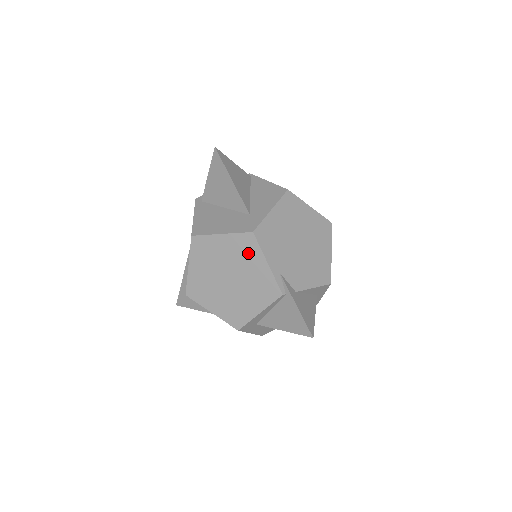
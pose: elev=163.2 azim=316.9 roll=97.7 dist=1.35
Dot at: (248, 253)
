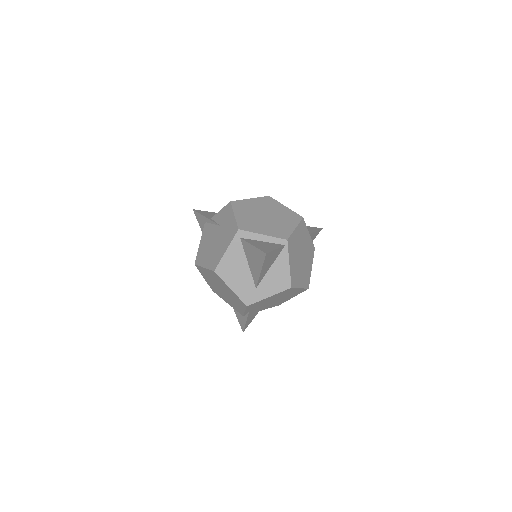
Dot at: (238, 302)
